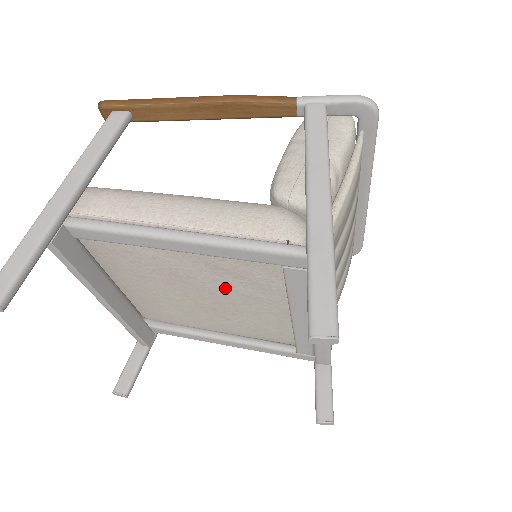
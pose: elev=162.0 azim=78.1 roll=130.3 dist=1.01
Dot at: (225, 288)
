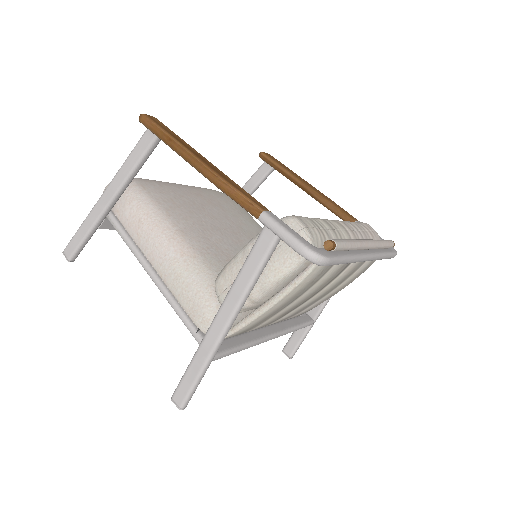
Dot at: occluded
